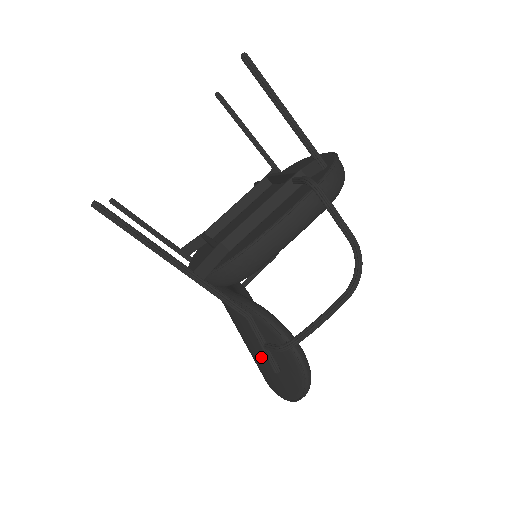
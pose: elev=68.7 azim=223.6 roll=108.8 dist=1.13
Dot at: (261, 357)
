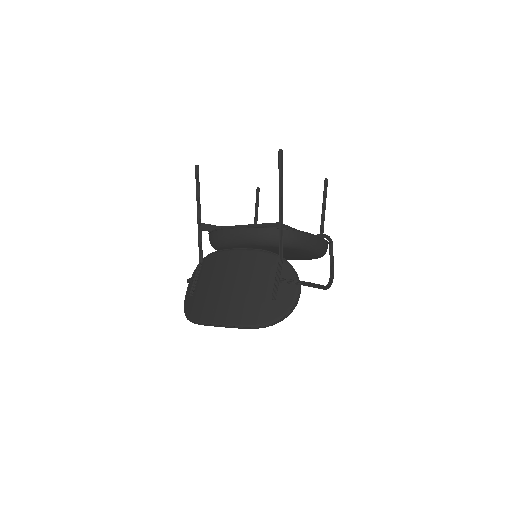
Dot at: (256, 292)
